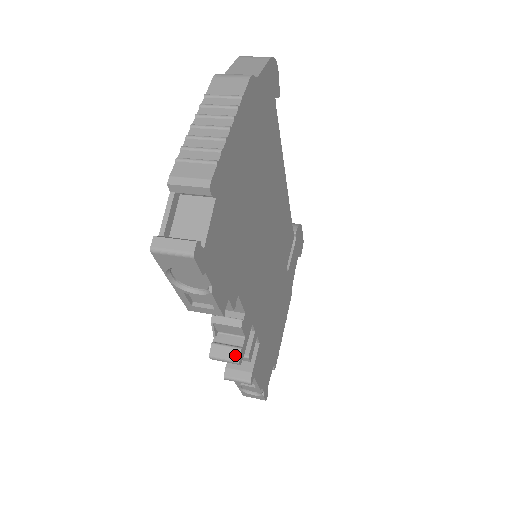
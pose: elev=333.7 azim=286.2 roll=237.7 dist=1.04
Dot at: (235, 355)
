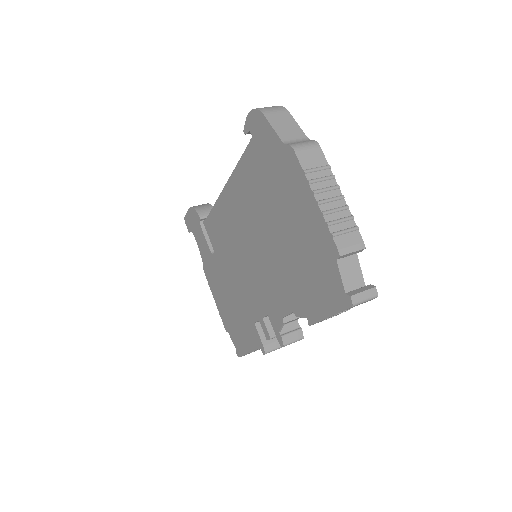
Dot at: (300, 335)
